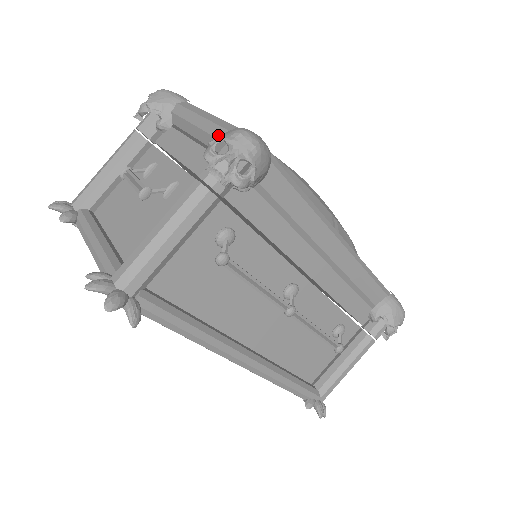
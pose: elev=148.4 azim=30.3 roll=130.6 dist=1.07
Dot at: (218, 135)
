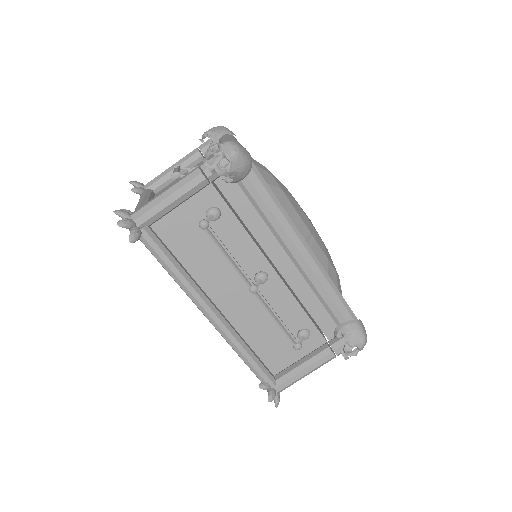
Dot at: occluded
